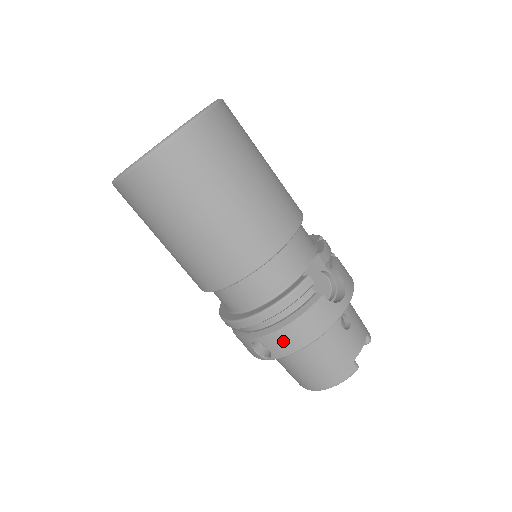
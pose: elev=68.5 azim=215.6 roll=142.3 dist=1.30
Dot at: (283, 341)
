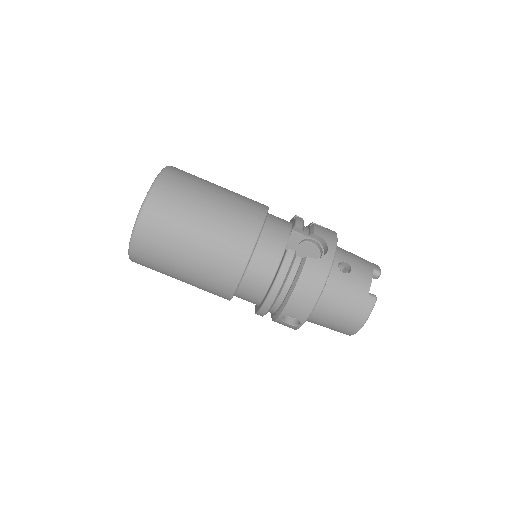
Dot at: (298, 306)
